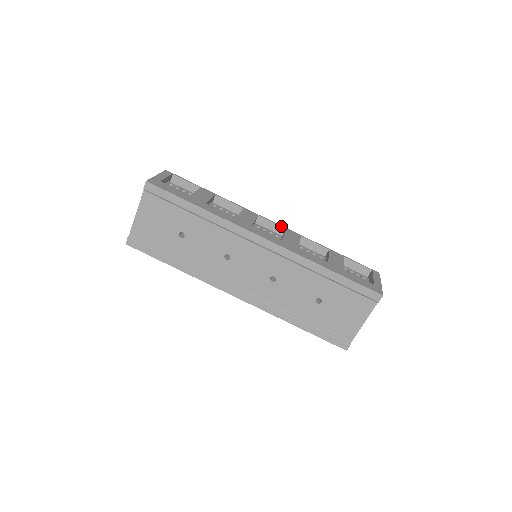
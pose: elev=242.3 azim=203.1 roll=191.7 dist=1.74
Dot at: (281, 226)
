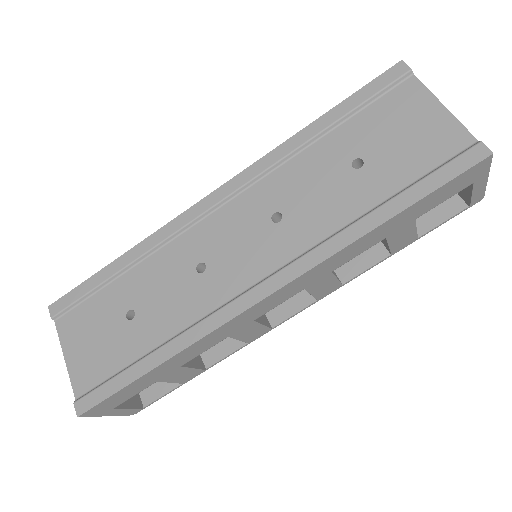
Dot at: occluded
